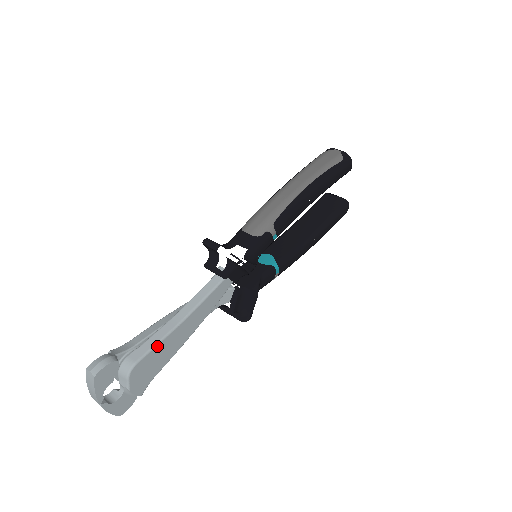
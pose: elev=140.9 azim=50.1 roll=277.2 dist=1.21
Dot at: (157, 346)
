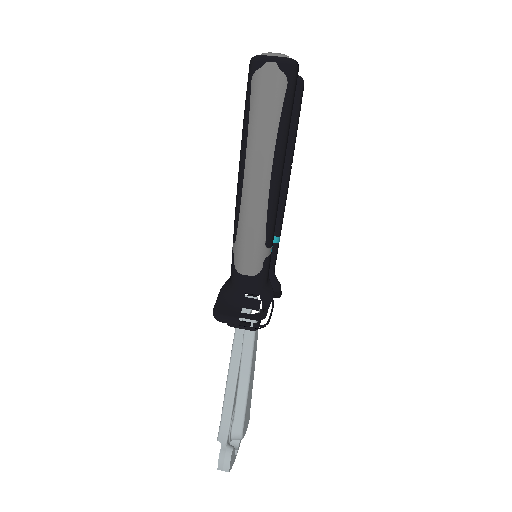
Dot at: (246, 410)
